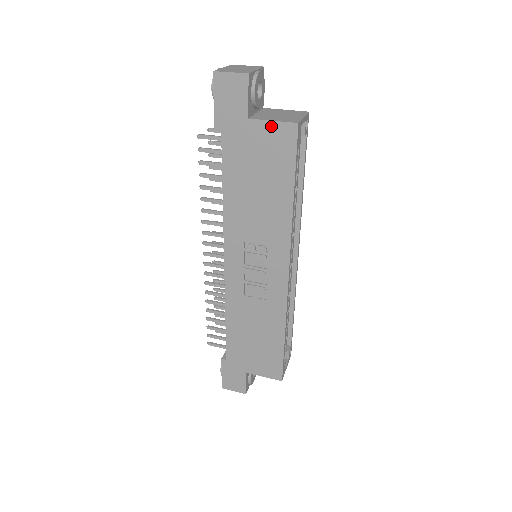
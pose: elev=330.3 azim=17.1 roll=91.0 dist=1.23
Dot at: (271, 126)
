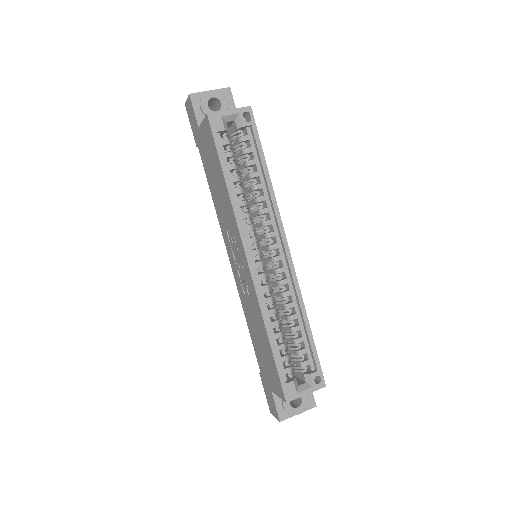
Dot at: (203, 126)
